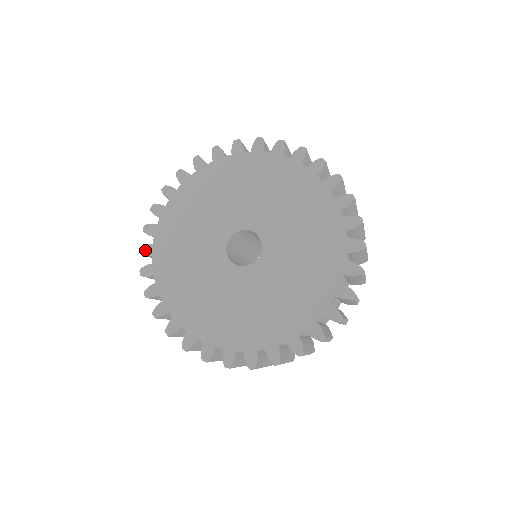
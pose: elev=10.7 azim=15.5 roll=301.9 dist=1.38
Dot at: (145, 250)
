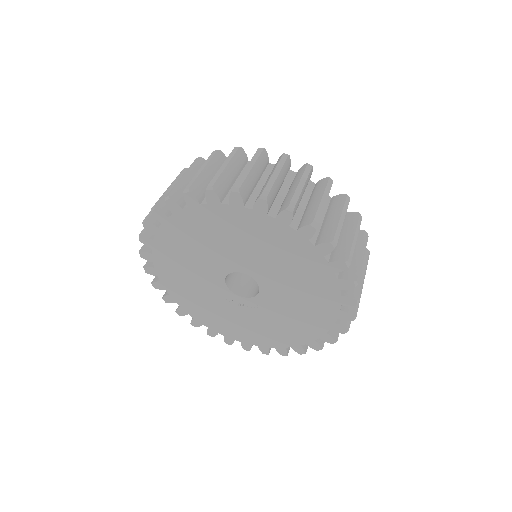
Dot at: (167, 300)
